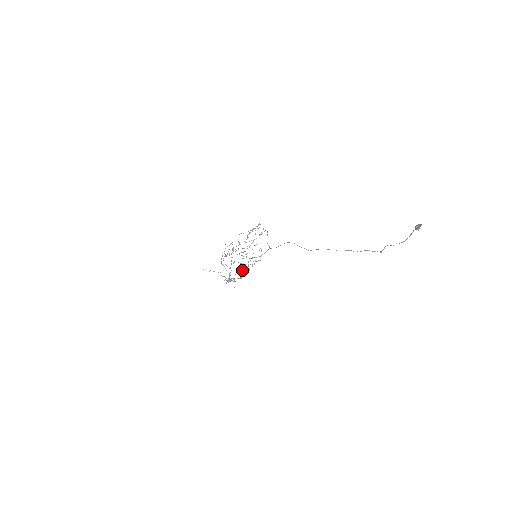
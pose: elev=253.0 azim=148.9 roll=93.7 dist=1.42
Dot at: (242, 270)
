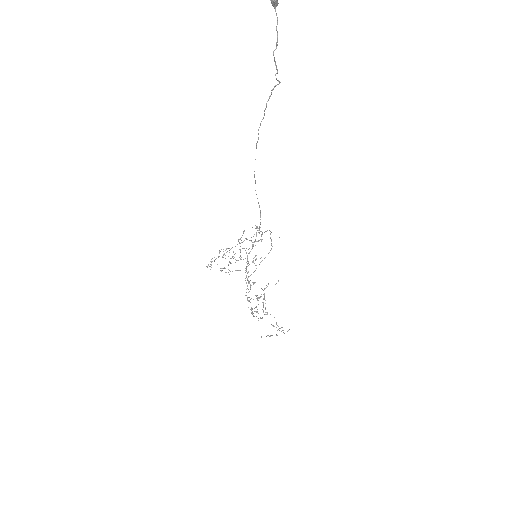
Dot at: (248, 281)
